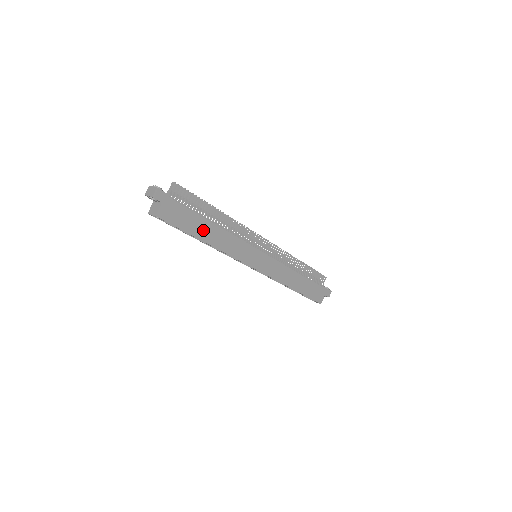
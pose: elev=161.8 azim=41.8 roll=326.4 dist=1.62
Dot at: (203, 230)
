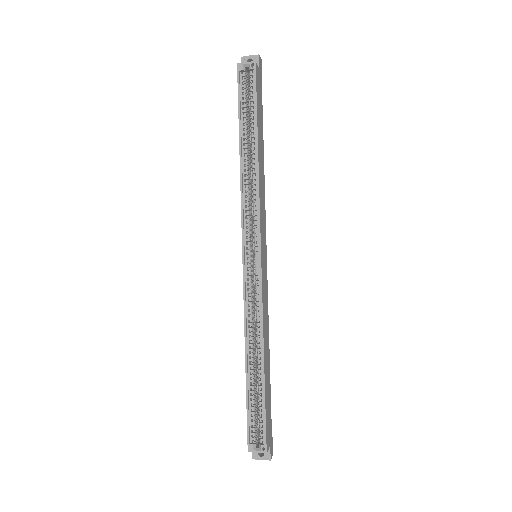
Dot at: (260, 139)
